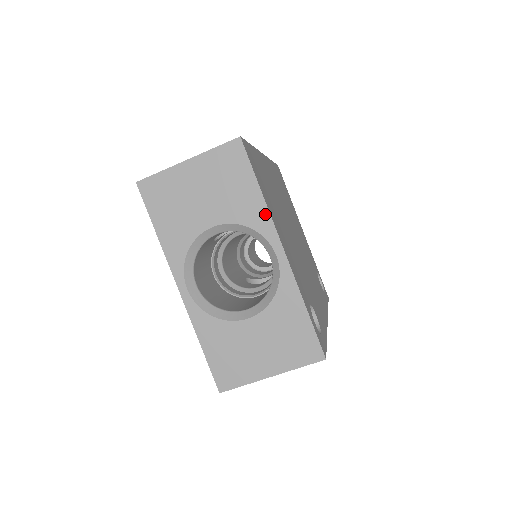
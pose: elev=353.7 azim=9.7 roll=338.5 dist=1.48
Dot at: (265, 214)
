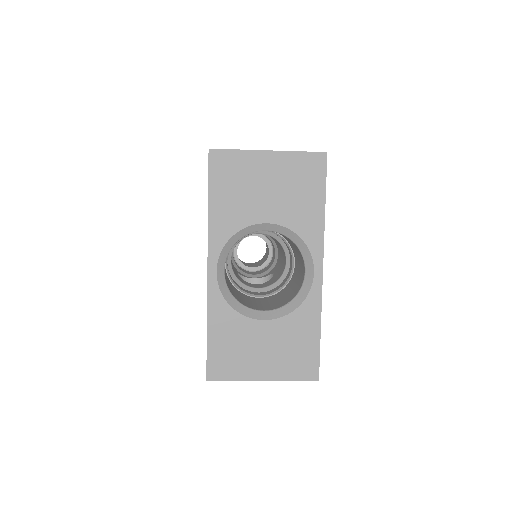
Dot at: (320, 231)
